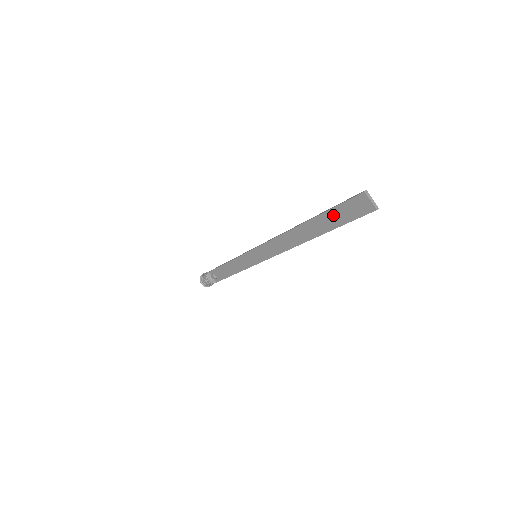
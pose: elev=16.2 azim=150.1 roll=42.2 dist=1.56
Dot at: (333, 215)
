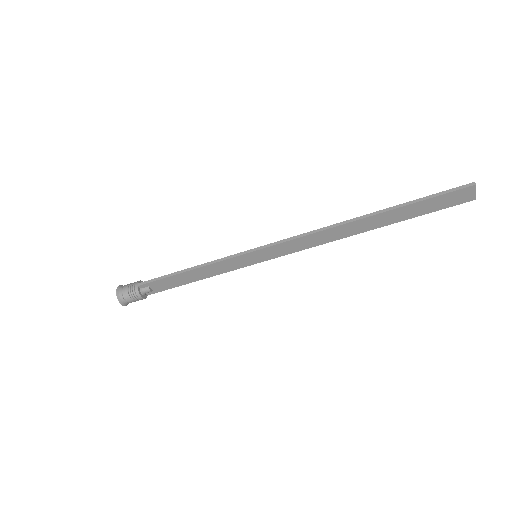
Dot at: (418, 207)
